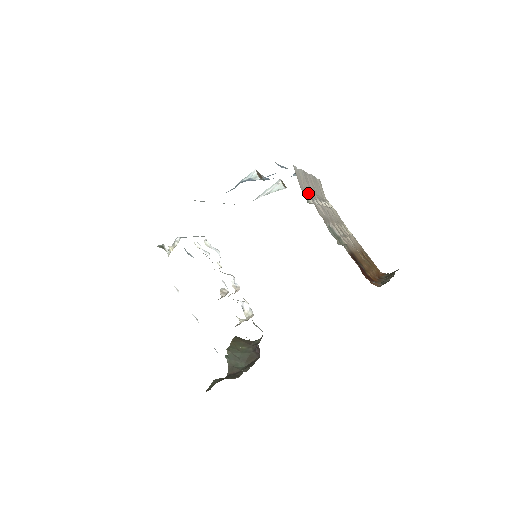
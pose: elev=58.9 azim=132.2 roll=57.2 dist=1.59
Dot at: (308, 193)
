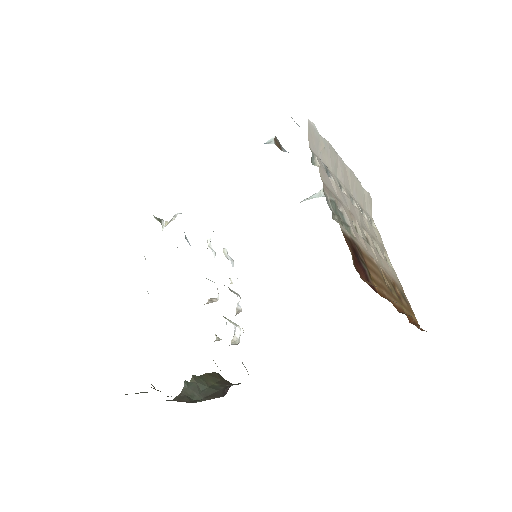
Dot at: (324, 164)
